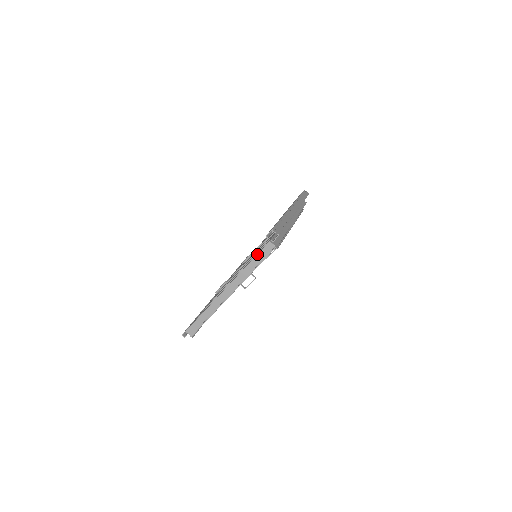
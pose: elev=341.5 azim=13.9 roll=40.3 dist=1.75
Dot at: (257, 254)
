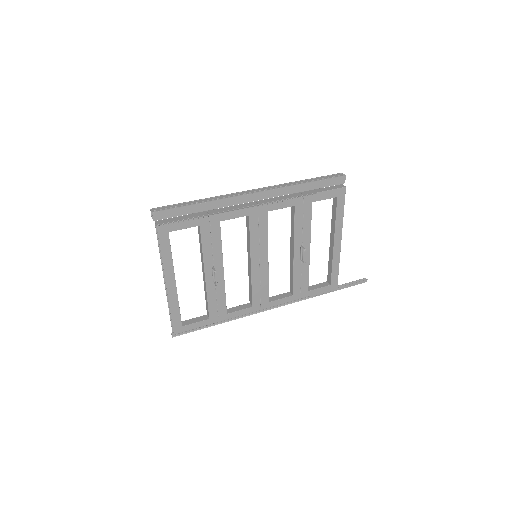
Dot at: occluded
